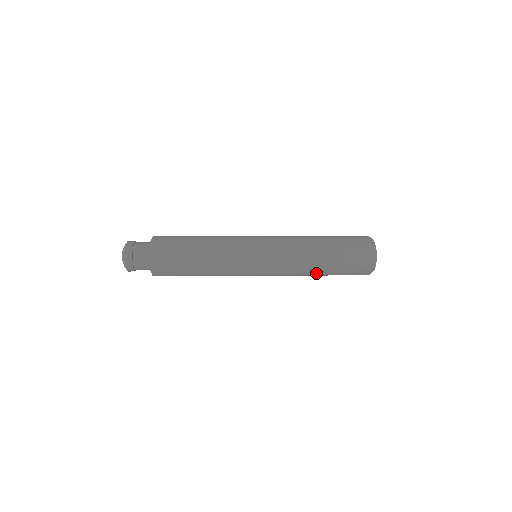
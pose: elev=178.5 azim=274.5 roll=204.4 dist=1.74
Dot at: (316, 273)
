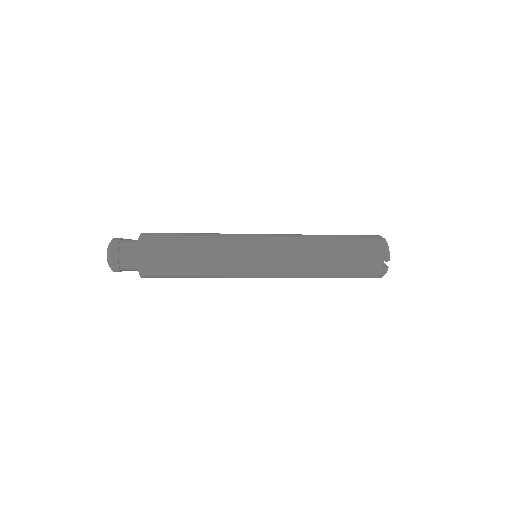
Dot at: (325, 262)
